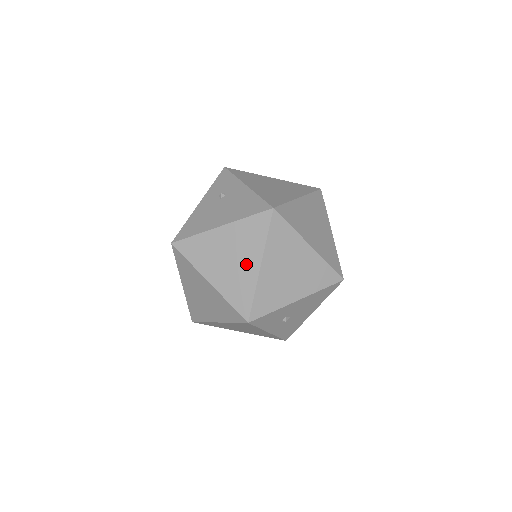
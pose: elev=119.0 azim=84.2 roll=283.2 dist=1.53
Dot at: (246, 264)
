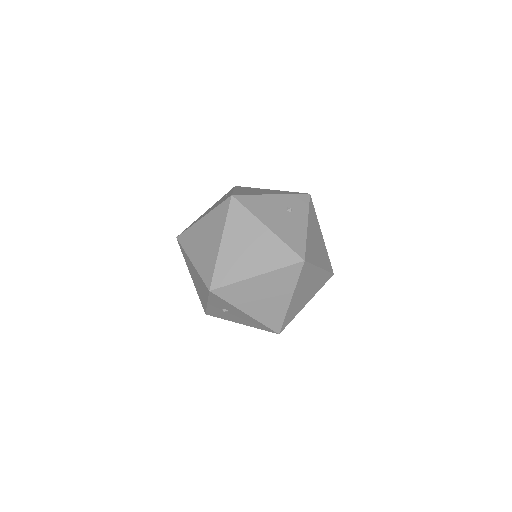
Dot at: (252, 264)
